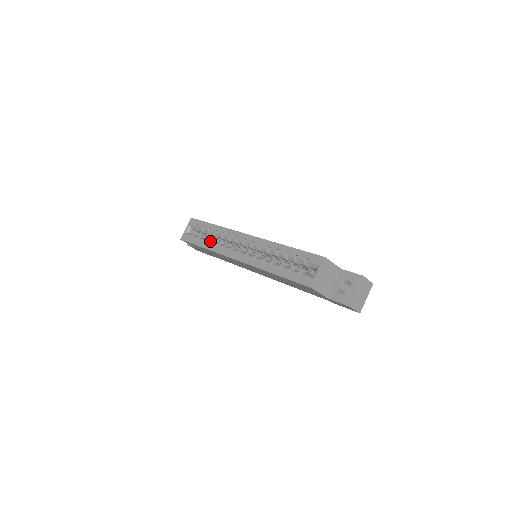
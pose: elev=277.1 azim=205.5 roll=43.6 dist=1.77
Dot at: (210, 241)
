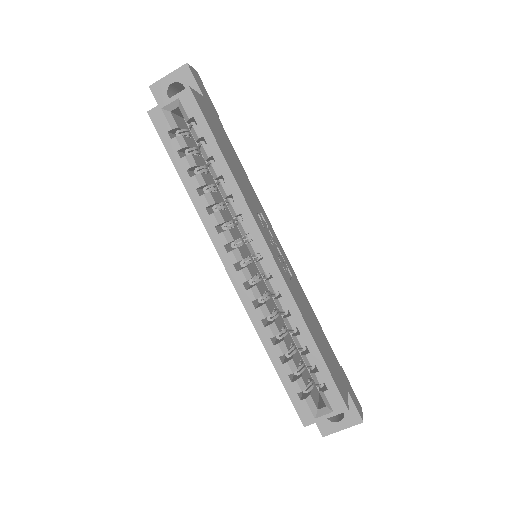
Dot at: (202, 185)
